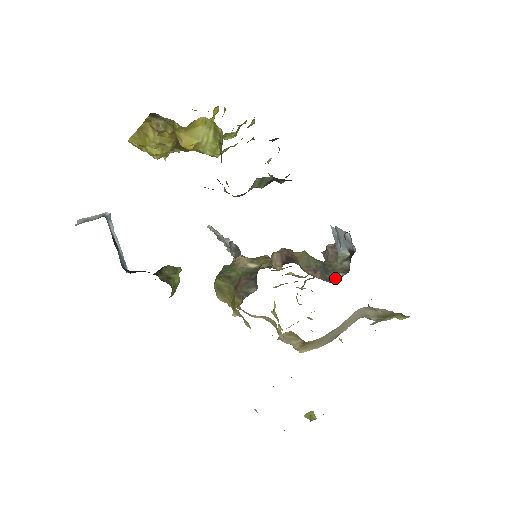
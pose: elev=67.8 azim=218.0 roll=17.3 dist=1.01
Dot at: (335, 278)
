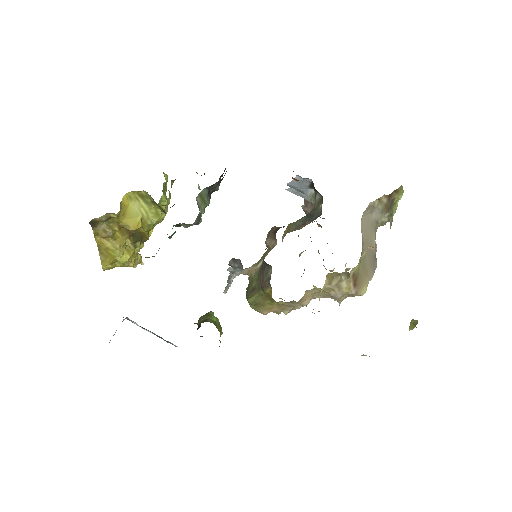
Dot at: (319, 212)
